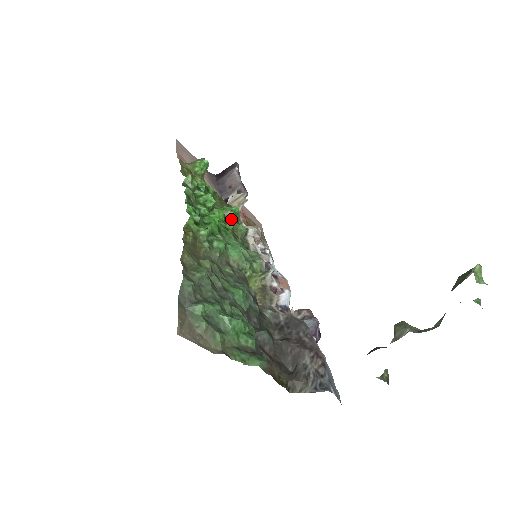
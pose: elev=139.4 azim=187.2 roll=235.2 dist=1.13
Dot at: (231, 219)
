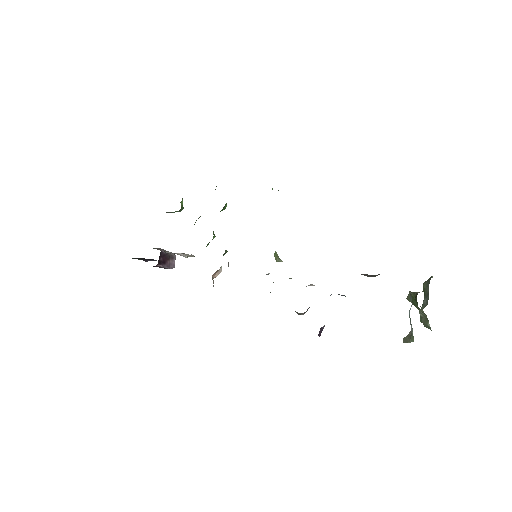
Dot at: (213, 238)
